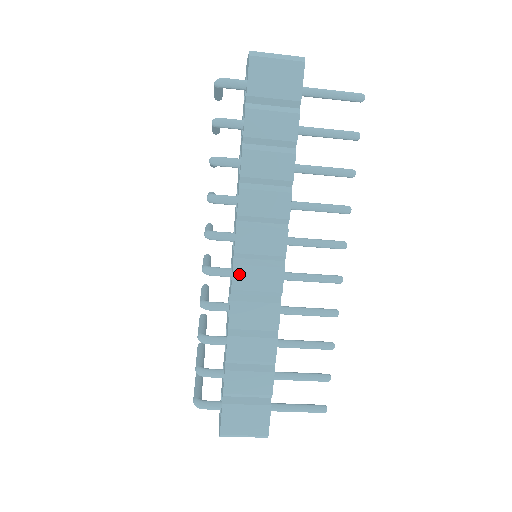
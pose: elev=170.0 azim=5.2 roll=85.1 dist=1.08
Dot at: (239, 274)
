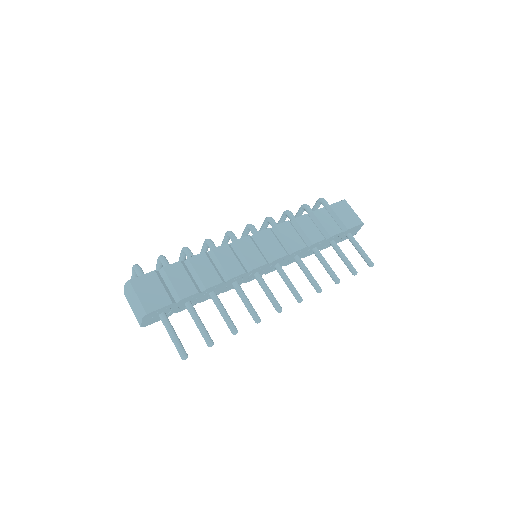
Dot at: (246, 241)
